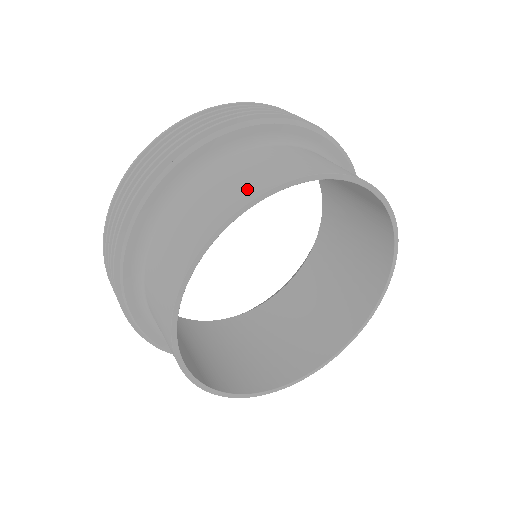
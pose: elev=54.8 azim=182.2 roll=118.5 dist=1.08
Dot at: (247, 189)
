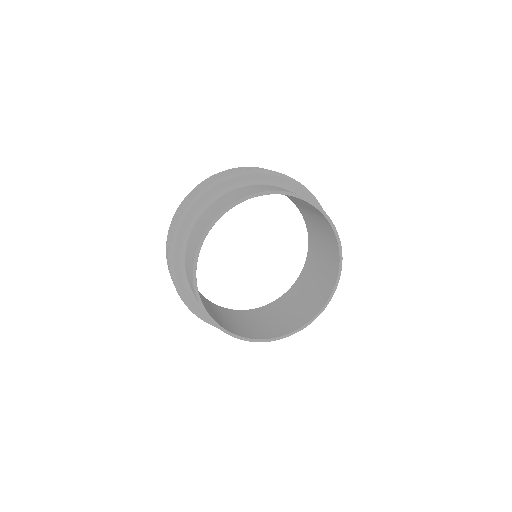
Dot at: (195, 246)
